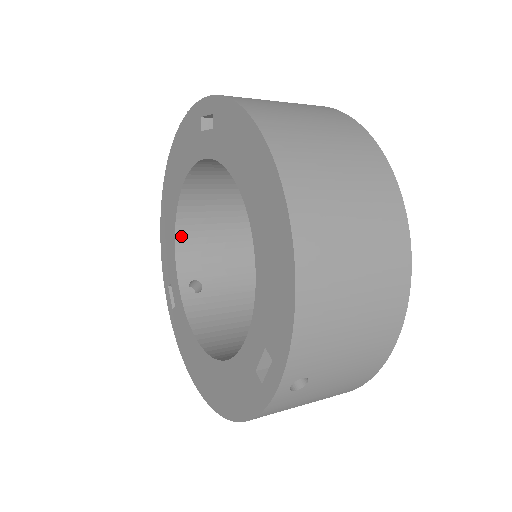
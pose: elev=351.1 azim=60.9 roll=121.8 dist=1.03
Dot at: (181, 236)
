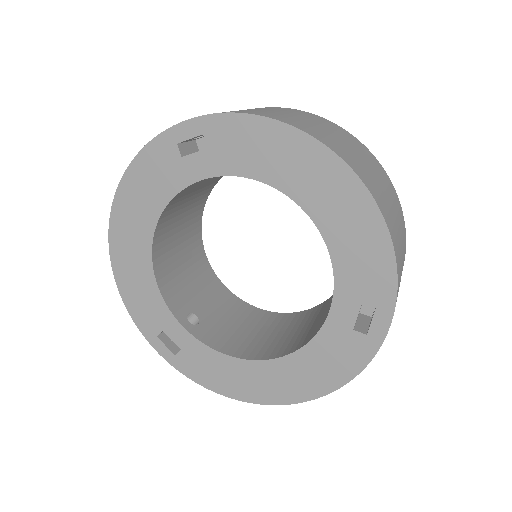
Dot at: (159, 277)
